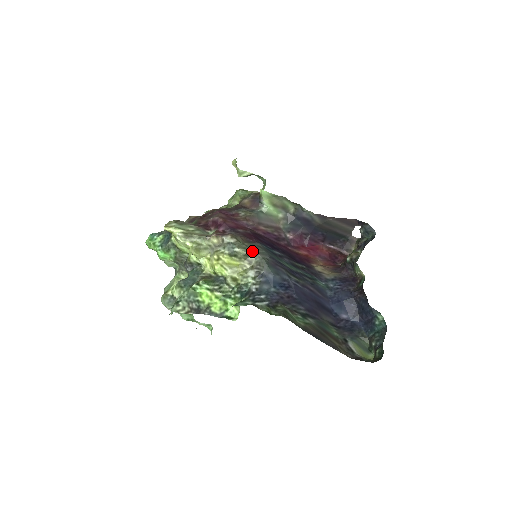
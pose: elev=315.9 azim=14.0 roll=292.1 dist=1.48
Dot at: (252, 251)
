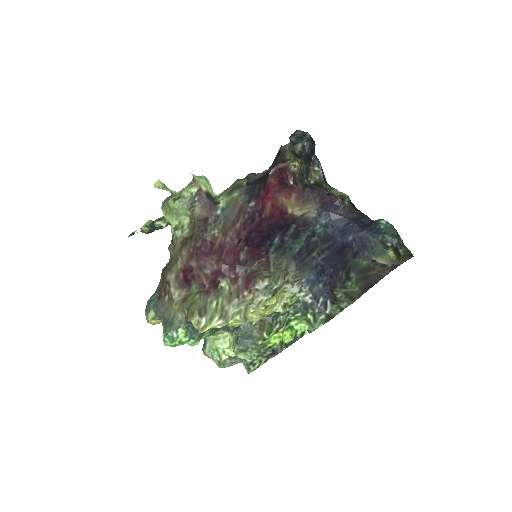
Dot at: (283, 273)
